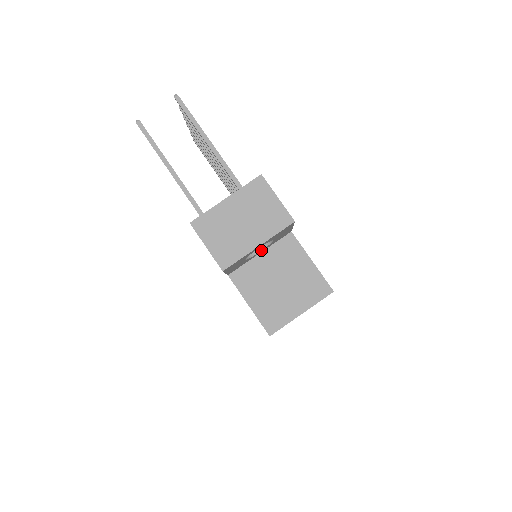
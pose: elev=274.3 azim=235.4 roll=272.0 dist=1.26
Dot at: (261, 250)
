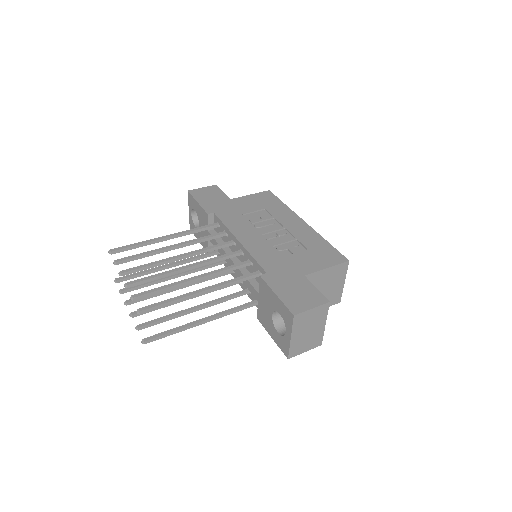
Dot at: occluded
